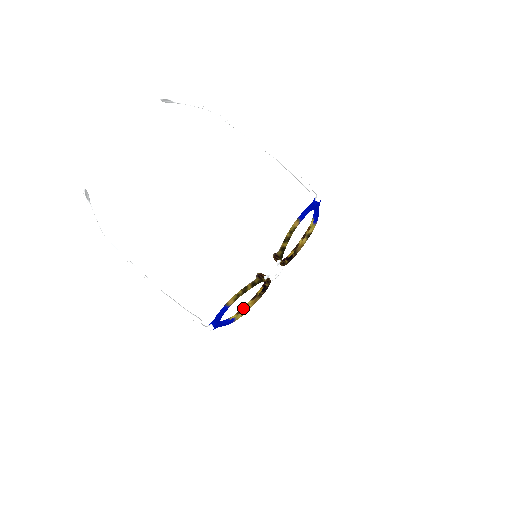
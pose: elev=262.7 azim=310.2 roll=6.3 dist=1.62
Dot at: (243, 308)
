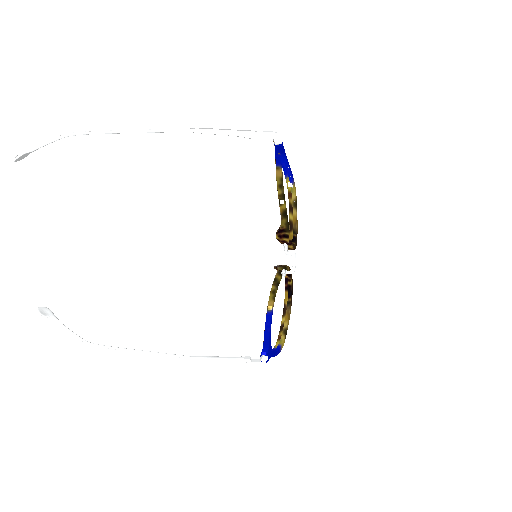
Dot at: (280, 331)
